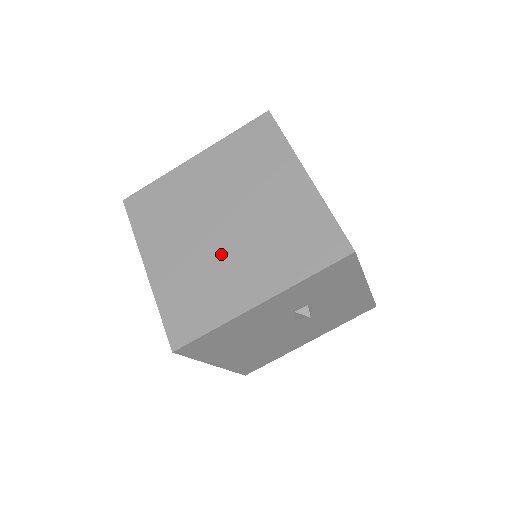
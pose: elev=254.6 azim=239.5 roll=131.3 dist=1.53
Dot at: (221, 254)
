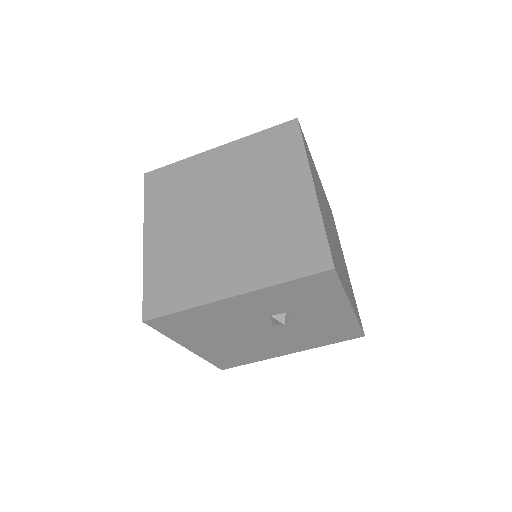
Dot at: (213, 242)
